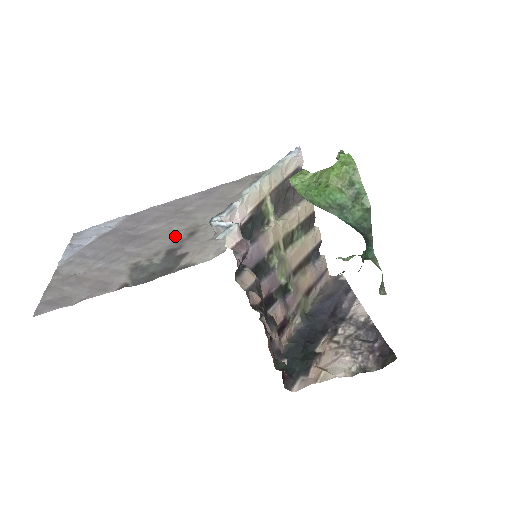
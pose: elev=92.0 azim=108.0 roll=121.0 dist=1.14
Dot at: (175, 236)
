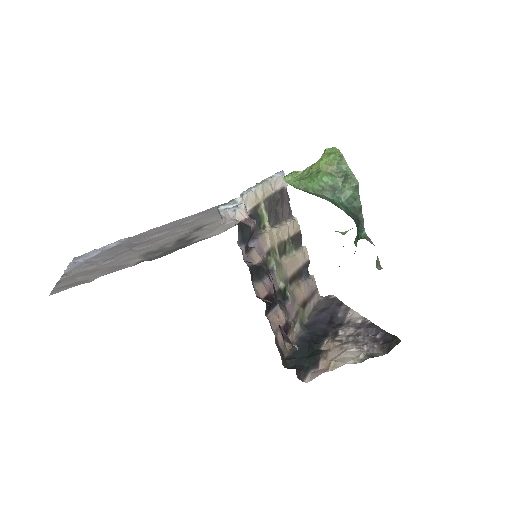
Dot at: (182, 233)
